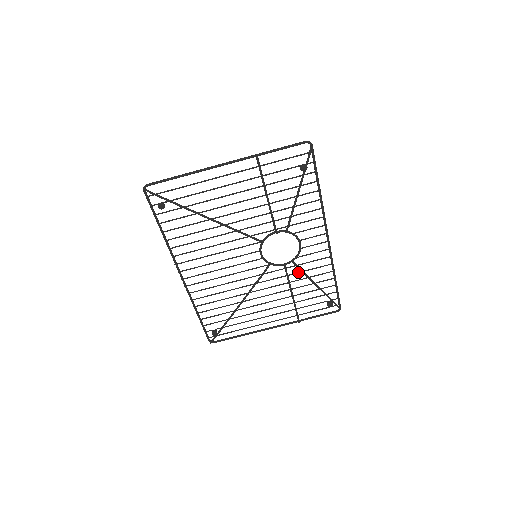
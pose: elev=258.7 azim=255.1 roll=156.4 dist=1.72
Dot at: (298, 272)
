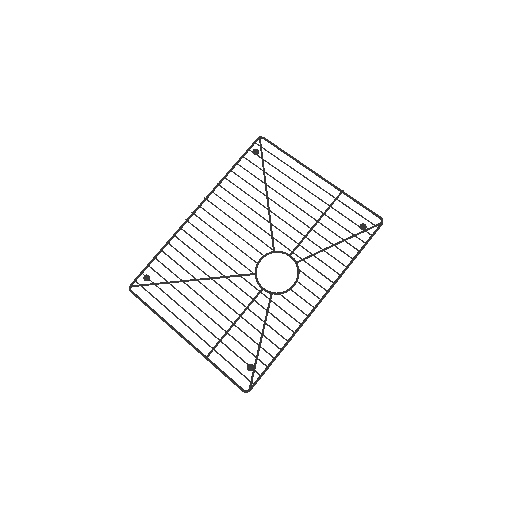
Dot at: occluded
